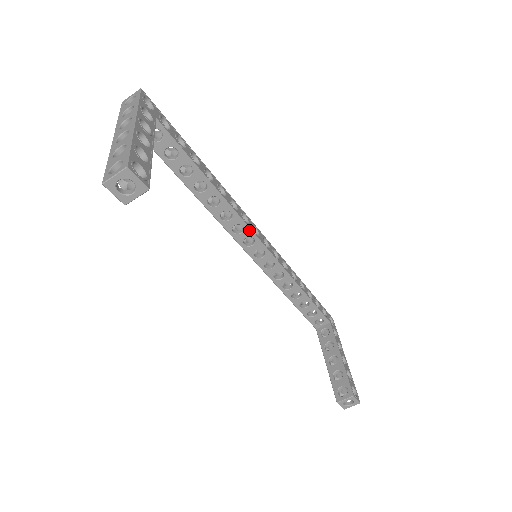
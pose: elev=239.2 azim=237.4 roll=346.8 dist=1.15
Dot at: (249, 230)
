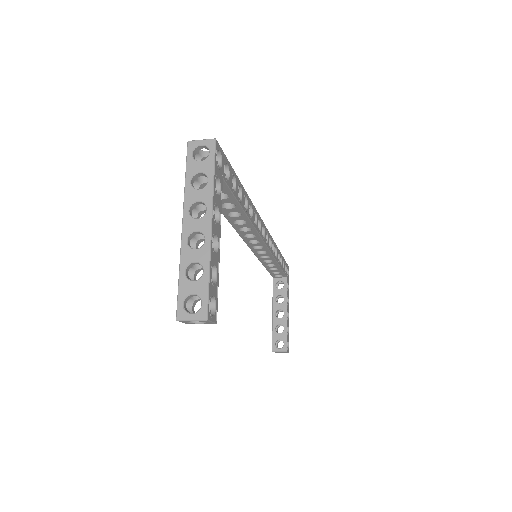
Dot at: (259, 238)
